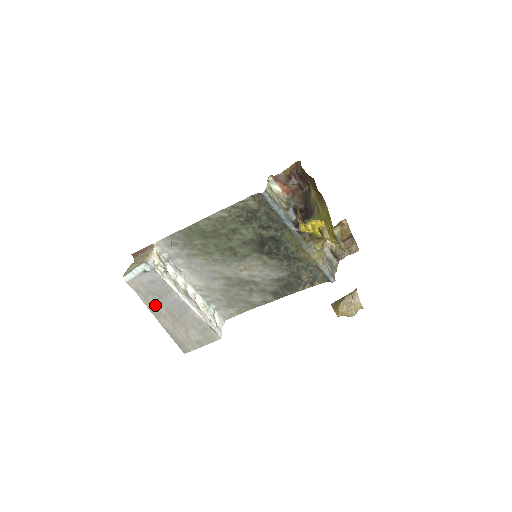
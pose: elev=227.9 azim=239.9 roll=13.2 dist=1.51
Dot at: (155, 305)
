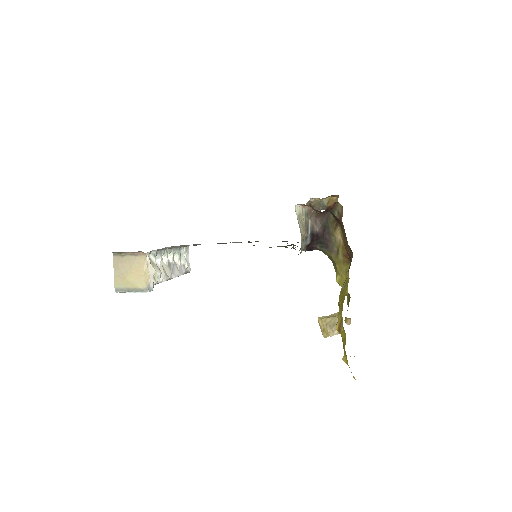
Dot at: occluded
